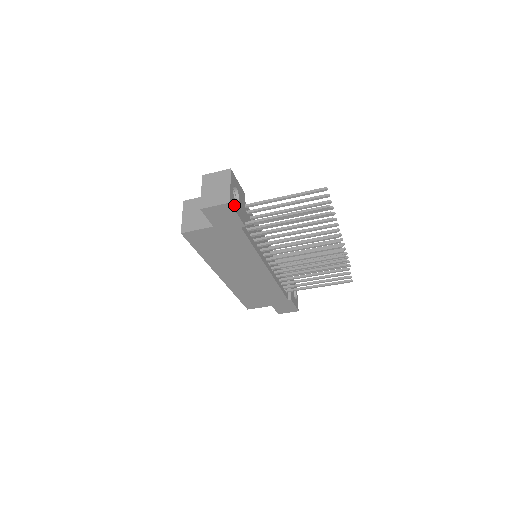
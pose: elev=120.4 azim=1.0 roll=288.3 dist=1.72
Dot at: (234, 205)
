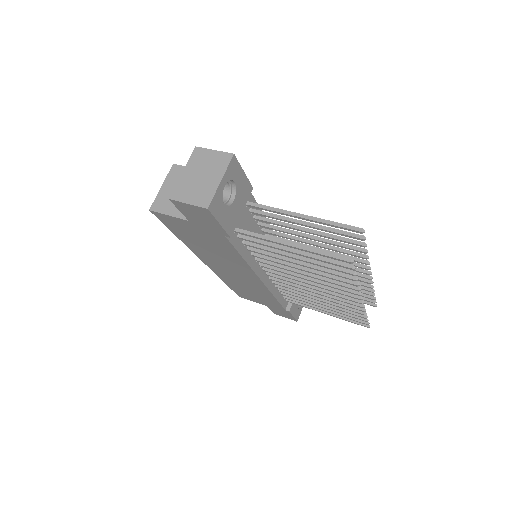
Dot at: (217, 210)
